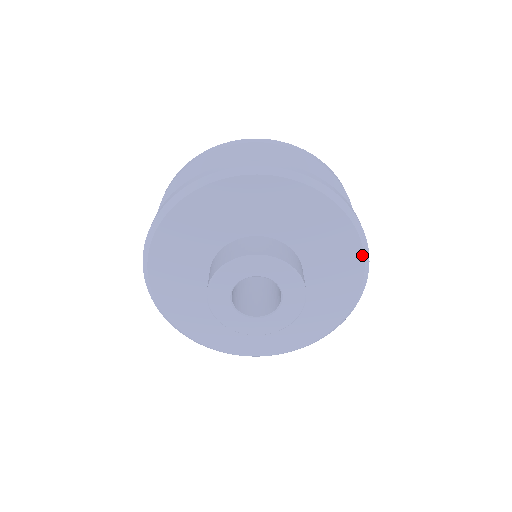
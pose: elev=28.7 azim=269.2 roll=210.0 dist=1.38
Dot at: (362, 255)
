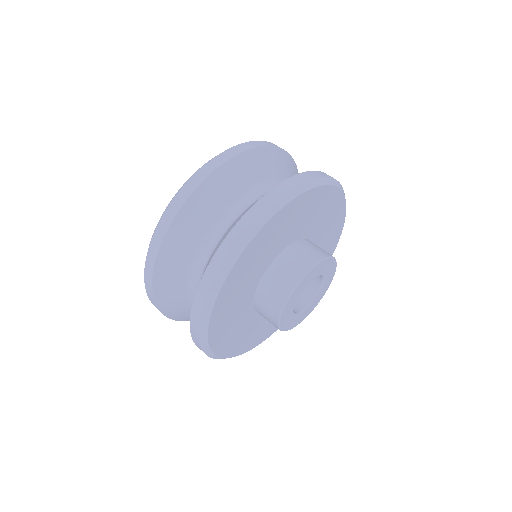
Dot at: occluded
